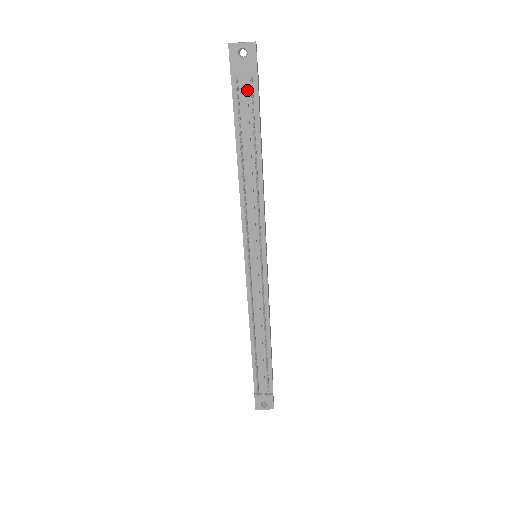
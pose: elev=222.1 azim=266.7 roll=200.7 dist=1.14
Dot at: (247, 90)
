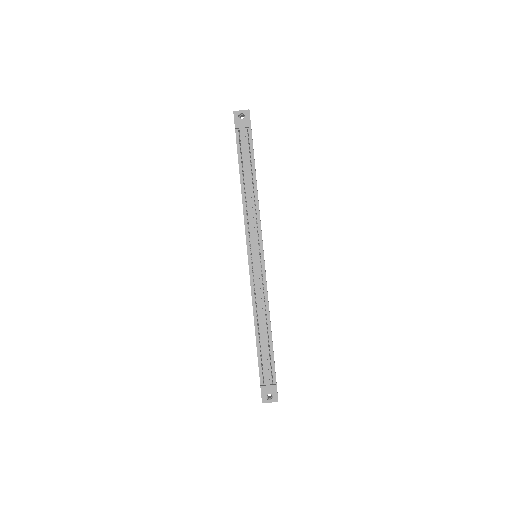
Dot at: (245, 136)
